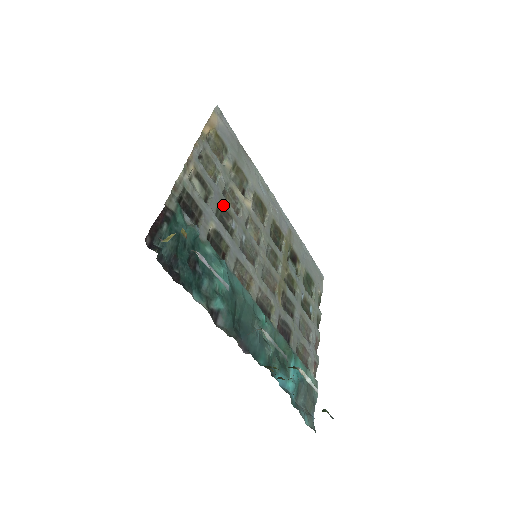
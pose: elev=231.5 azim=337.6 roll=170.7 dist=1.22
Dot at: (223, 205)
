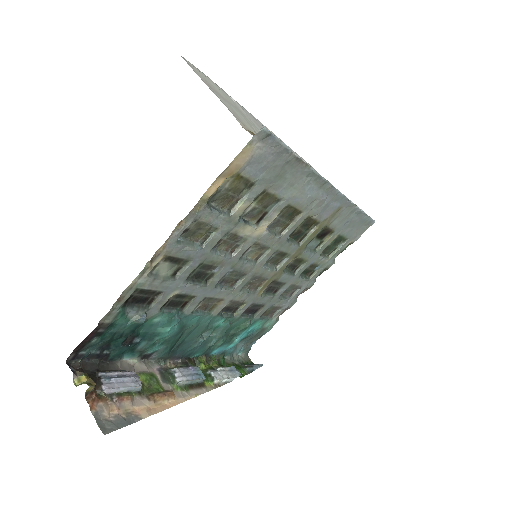
Dot at: (205, 262)
